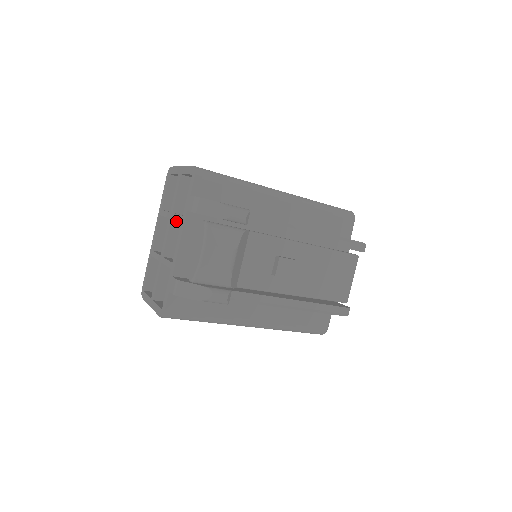
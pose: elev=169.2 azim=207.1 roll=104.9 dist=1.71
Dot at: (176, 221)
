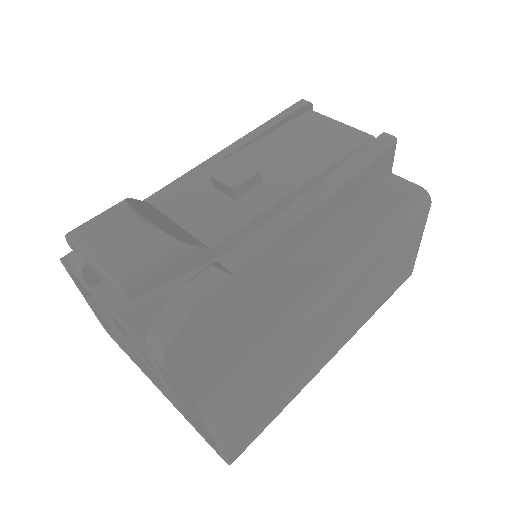
Dot at: occluded
